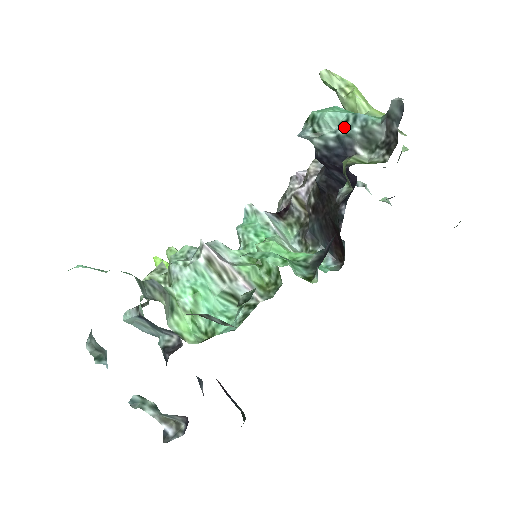
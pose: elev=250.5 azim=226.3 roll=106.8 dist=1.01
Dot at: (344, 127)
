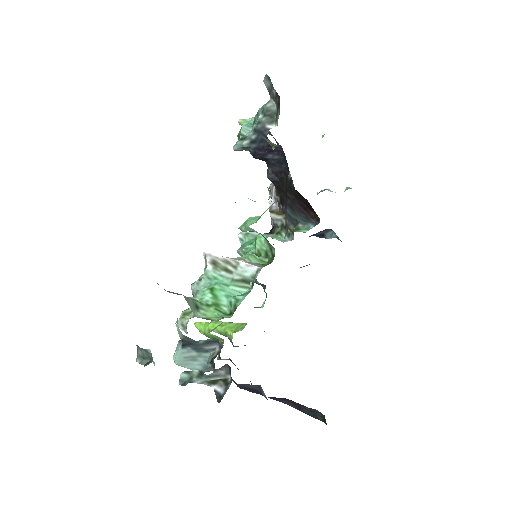
Dot at: (255, 123)
